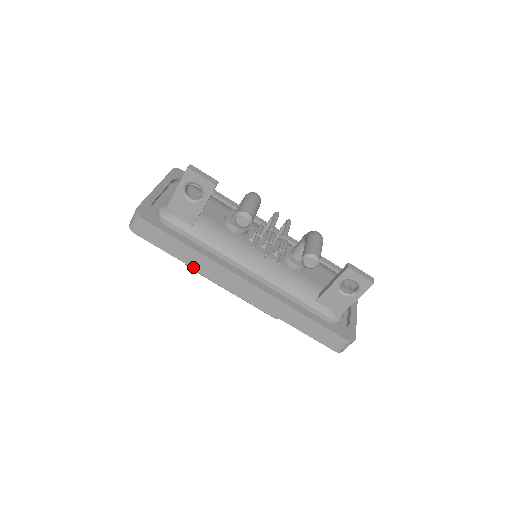
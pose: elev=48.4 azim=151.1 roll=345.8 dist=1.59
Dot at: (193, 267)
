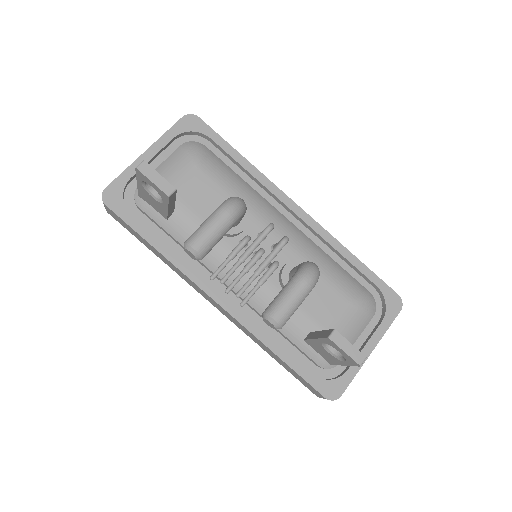
Dot at: occluded
